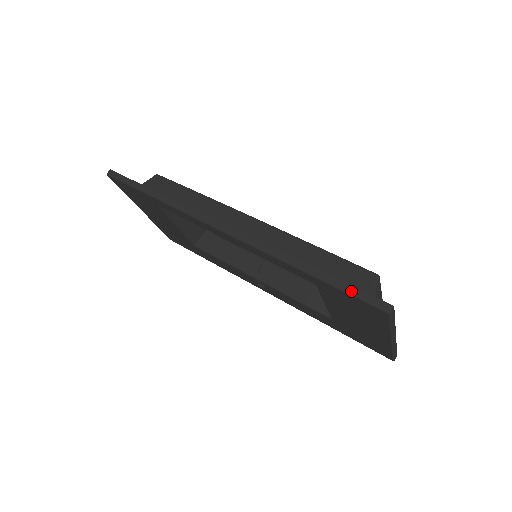
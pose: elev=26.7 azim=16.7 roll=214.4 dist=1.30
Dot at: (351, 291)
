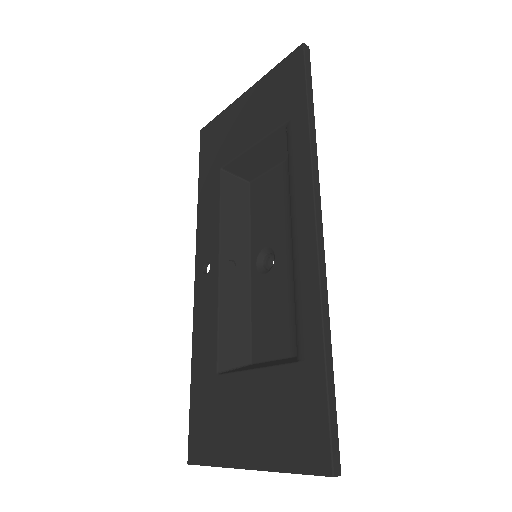
Dot at: (333, 415)
